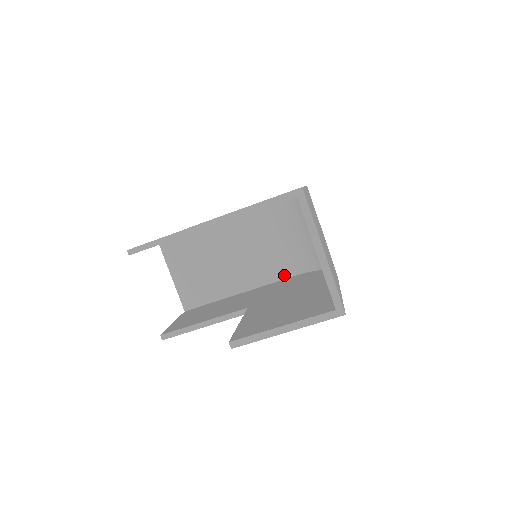
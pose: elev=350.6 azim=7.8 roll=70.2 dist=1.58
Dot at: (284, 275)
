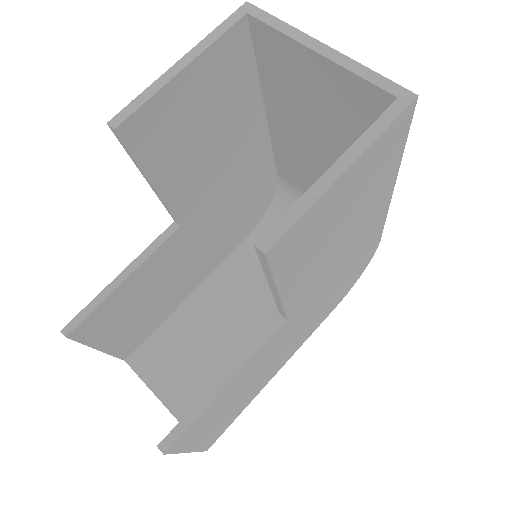
Dot at: occluded
